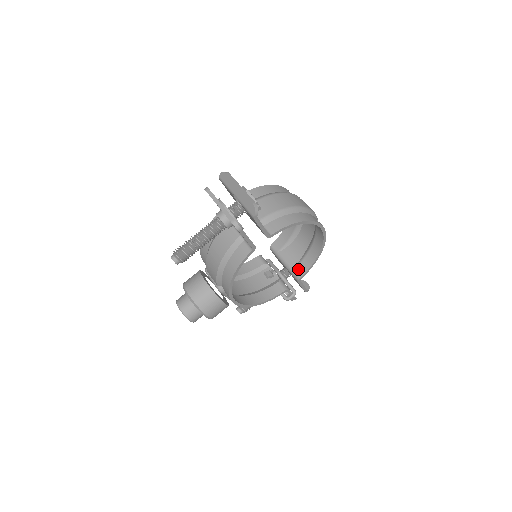
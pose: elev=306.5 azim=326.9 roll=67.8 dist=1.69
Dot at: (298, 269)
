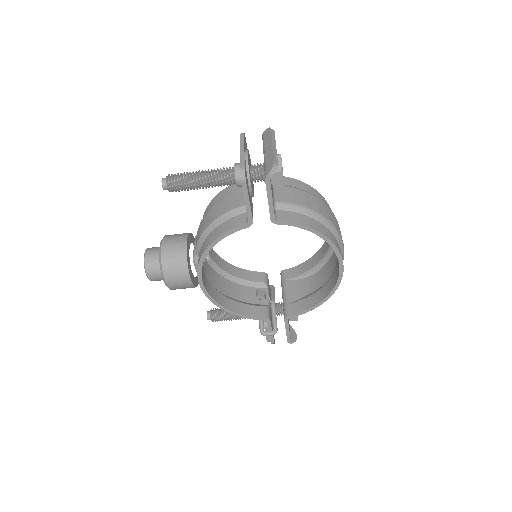
Dot at: (293, 306)
